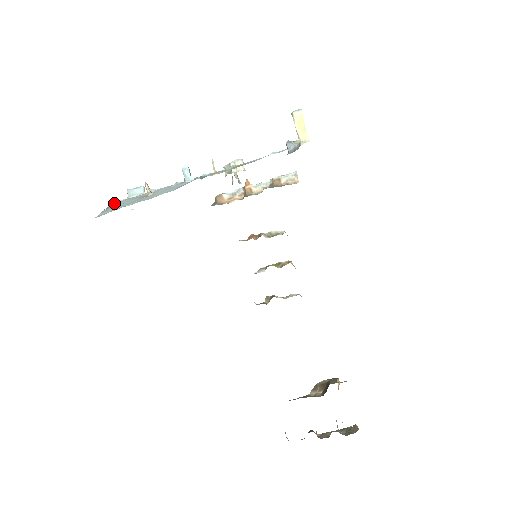
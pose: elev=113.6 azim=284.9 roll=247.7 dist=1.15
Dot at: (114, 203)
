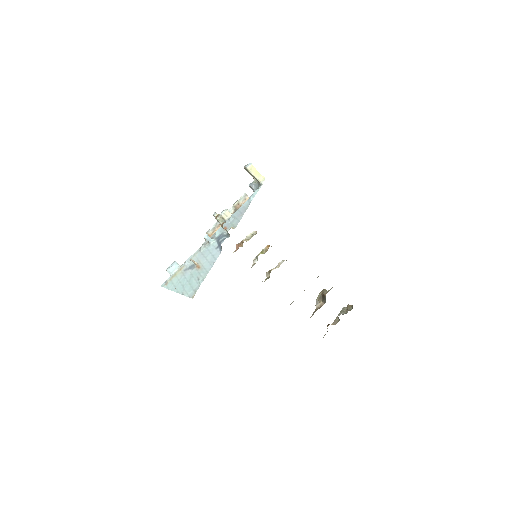
Dot at: (165, 284)
